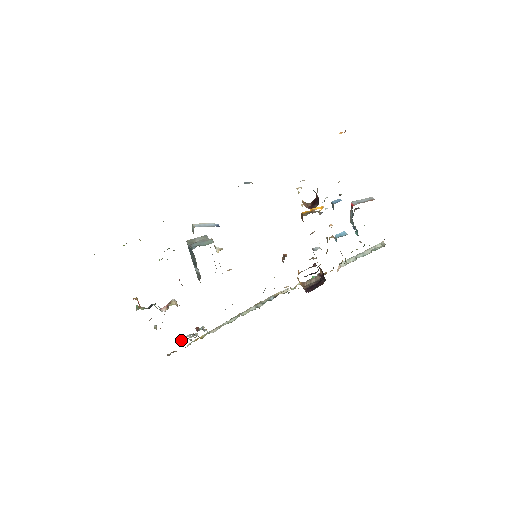
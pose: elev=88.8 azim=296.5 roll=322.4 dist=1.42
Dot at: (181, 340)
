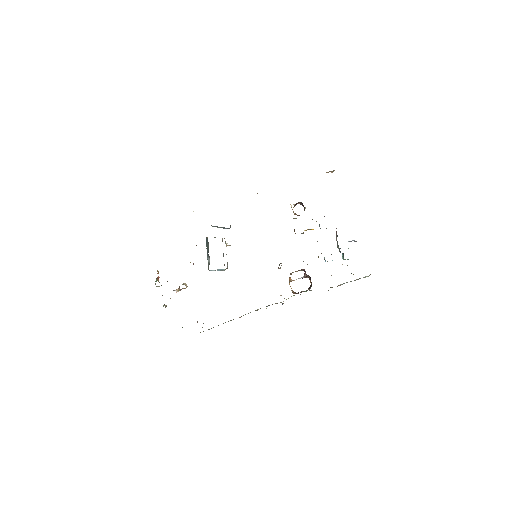
Dot at: (182, 327)
